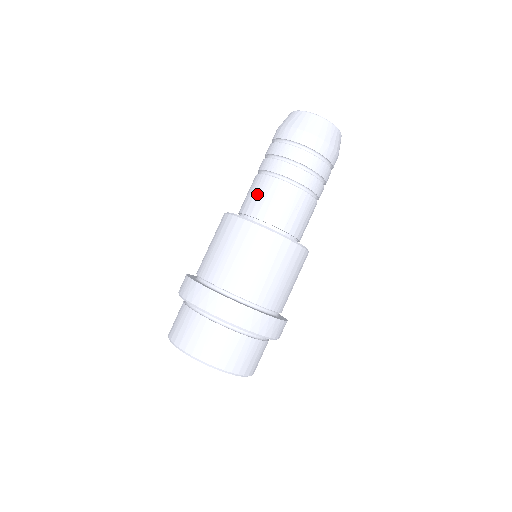
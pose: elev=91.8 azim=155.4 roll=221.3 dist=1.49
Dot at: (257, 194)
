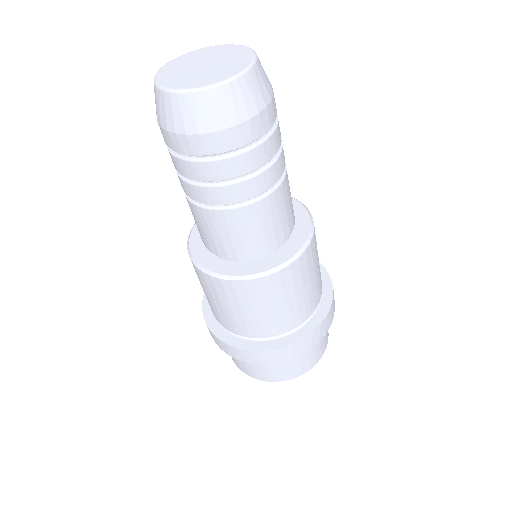
Dot at: occluded
